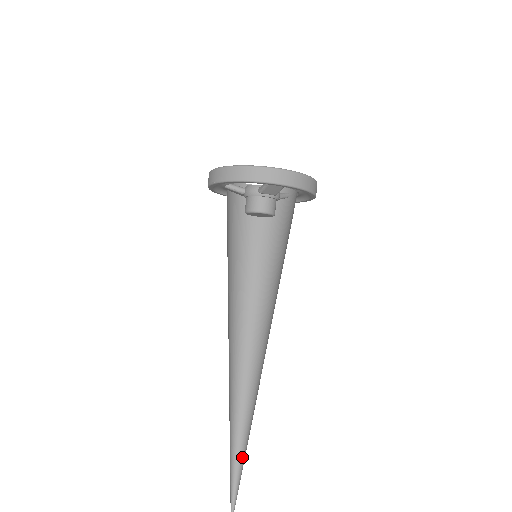
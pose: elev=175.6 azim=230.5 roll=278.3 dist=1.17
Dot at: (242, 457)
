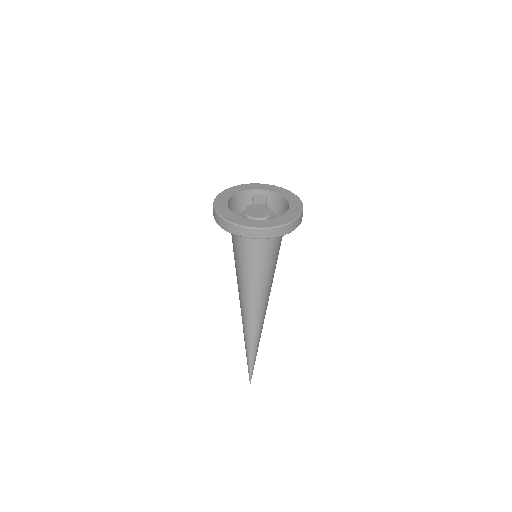
Dot at: (252, 355)
